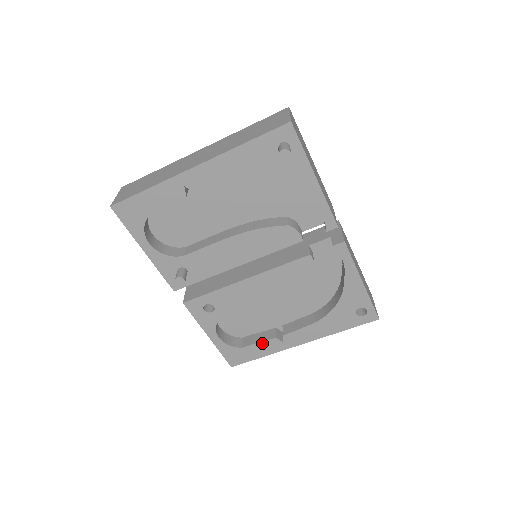
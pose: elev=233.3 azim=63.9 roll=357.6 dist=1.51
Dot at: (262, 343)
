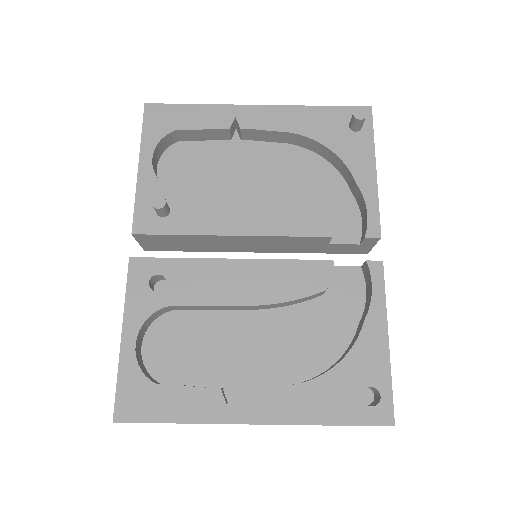
Dot at: (193, 390)
